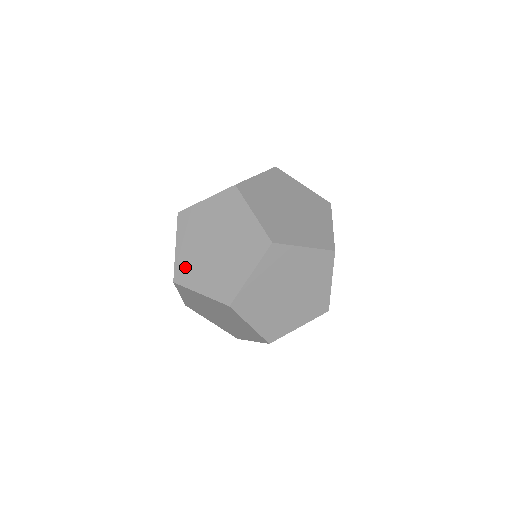
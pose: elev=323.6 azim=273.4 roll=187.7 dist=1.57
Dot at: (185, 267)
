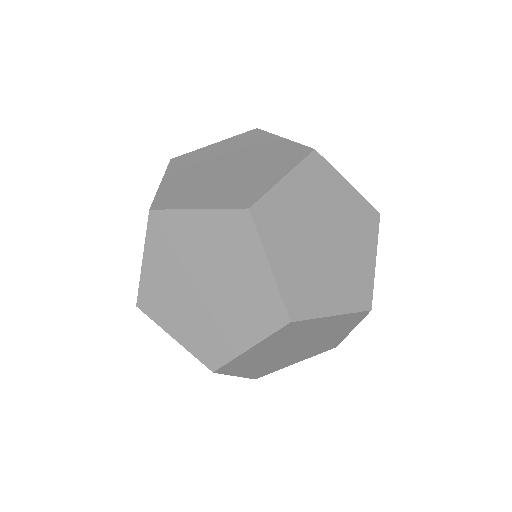
Dot at: (205, 344)
